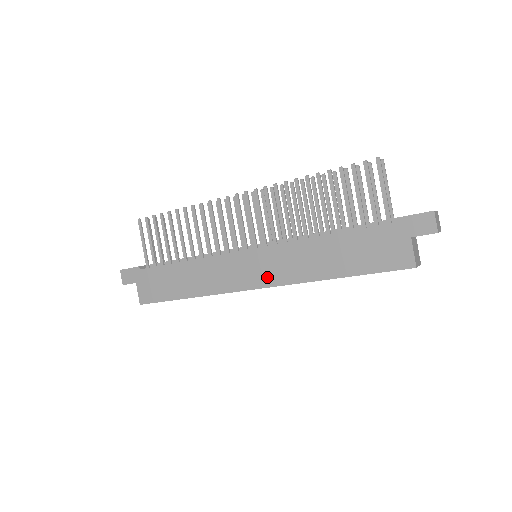
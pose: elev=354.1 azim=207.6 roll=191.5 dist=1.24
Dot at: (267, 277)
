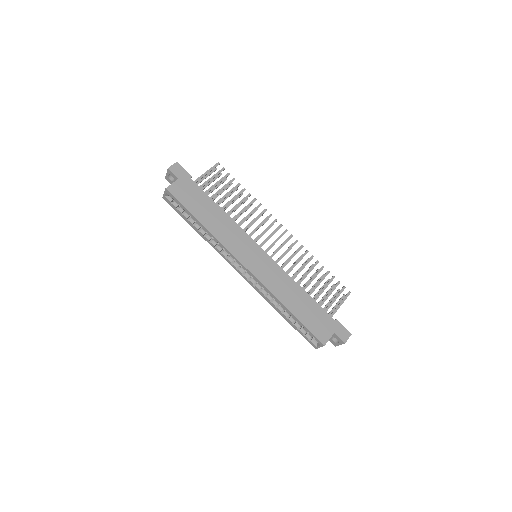
Dot at: (258, 270)
